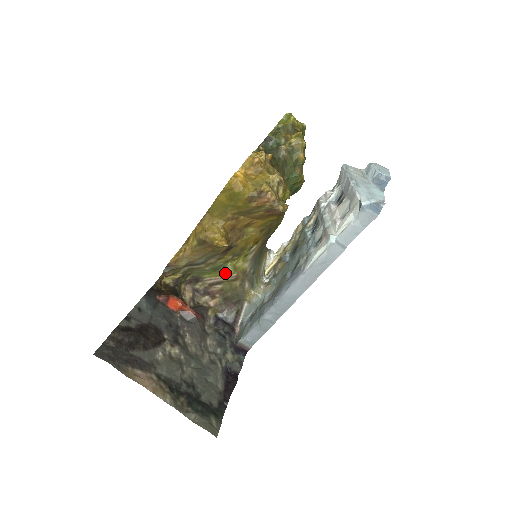
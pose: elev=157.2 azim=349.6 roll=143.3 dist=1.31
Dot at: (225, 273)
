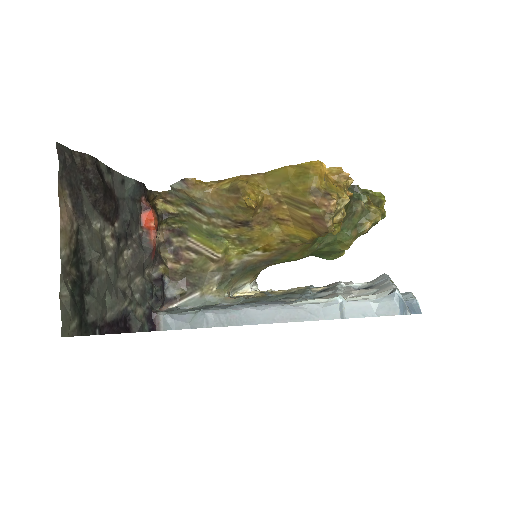
Dot at: (214, 246)
